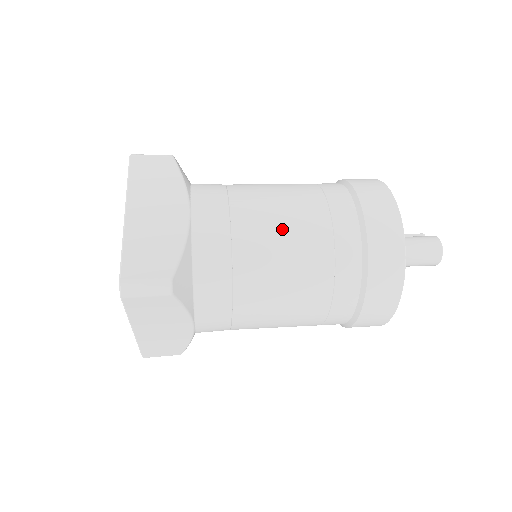
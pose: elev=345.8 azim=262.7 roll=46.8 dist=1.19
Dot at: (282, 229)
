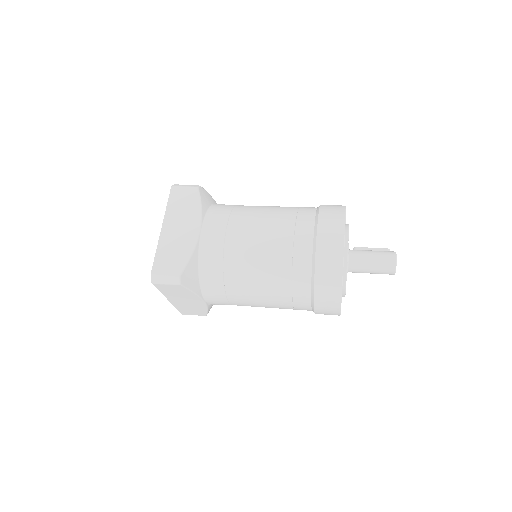
Dot at: (258, 246)
